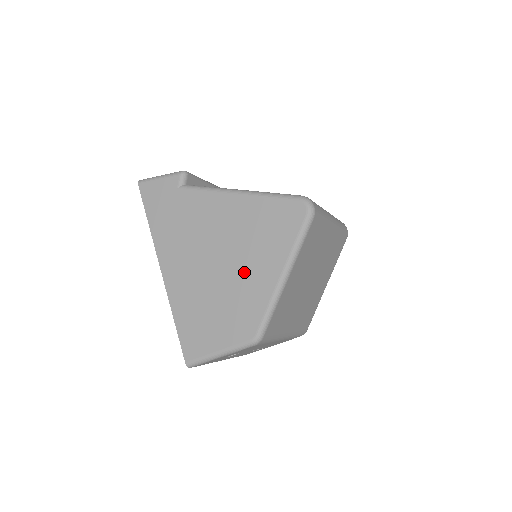
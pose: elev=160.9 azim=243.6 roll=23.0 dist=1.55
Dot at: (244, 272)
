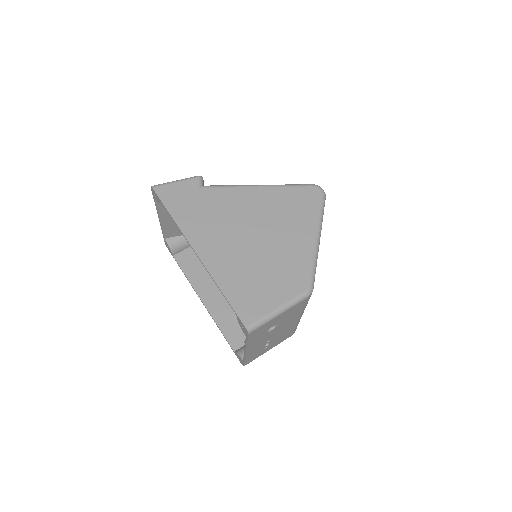
Dot at: (283, 240)
